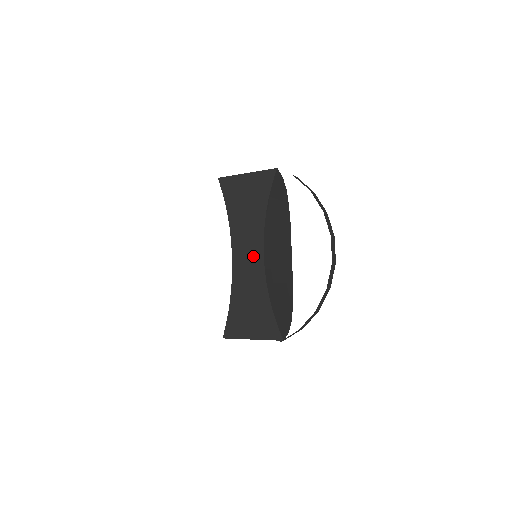
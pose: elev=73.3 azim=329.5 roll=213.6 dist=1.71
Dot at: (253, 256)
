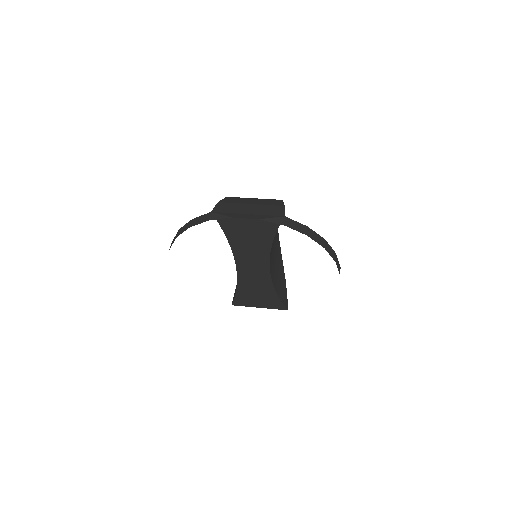
Dot at: (259, 268)
